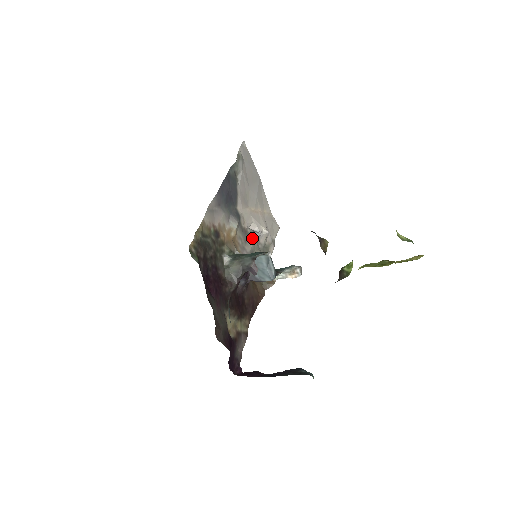
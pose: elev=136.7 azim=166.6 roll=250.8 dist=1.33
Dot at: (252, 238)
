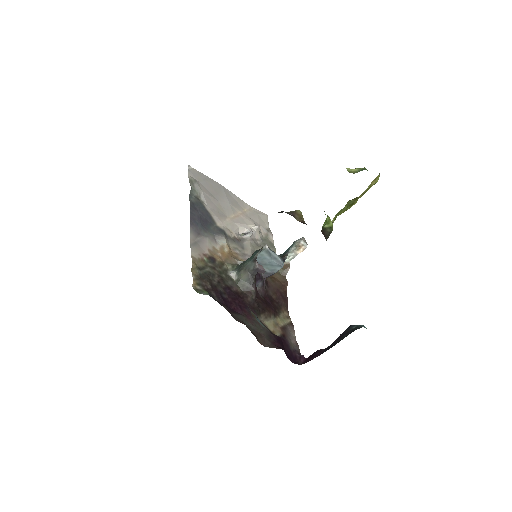
Dot at: (247, 241)
